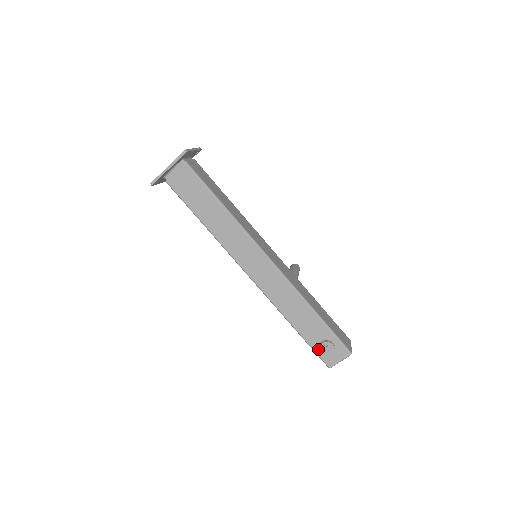
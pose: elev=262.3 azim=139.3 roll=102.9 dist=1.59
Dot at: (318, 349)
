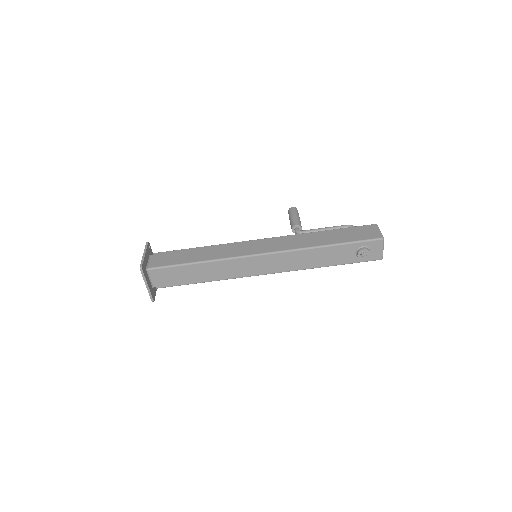
Dot at: (360, 259)
